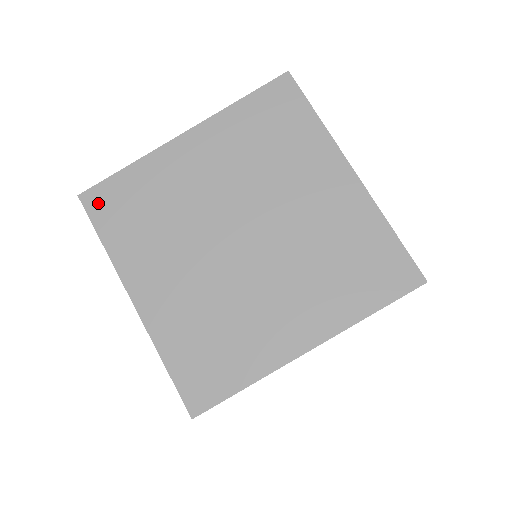
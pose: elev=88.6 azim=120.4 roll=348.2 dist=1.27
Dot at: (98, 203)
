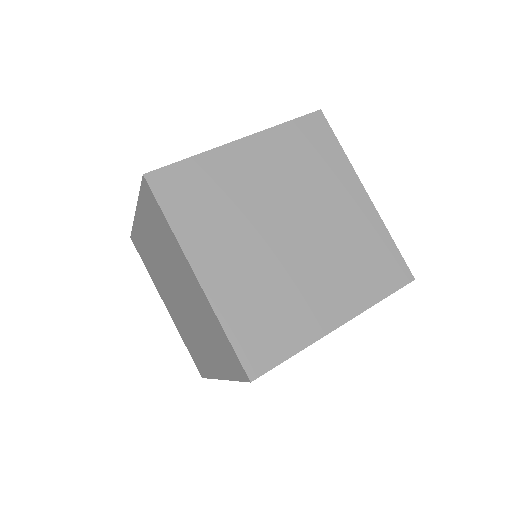
Dot at: (164, 184)
